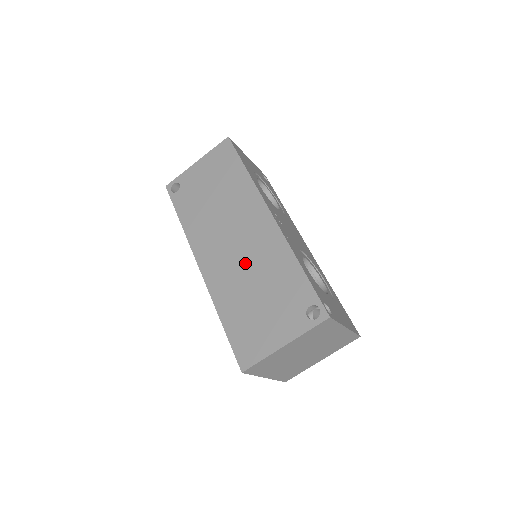
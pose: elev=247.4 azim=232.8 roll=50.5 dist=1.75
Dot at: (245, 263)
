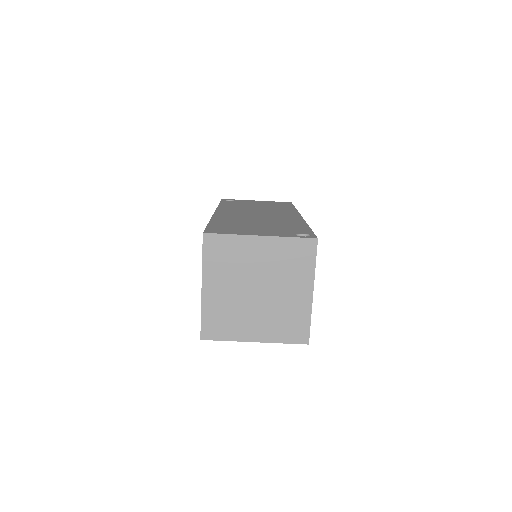
Dot at: (259, 218)
